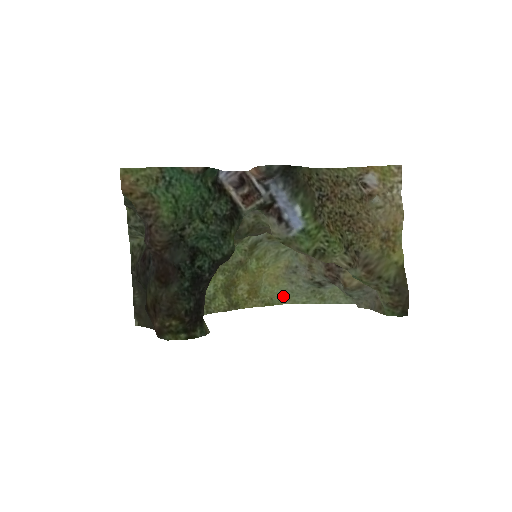
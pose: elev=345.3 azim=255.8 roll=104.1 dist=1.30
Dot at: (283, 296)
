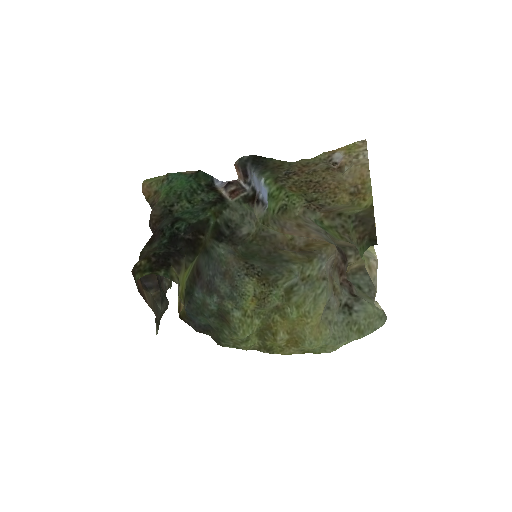
Dot at: (326, 346)
